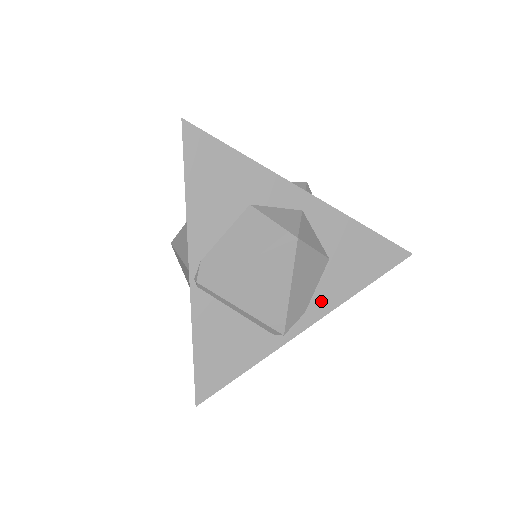
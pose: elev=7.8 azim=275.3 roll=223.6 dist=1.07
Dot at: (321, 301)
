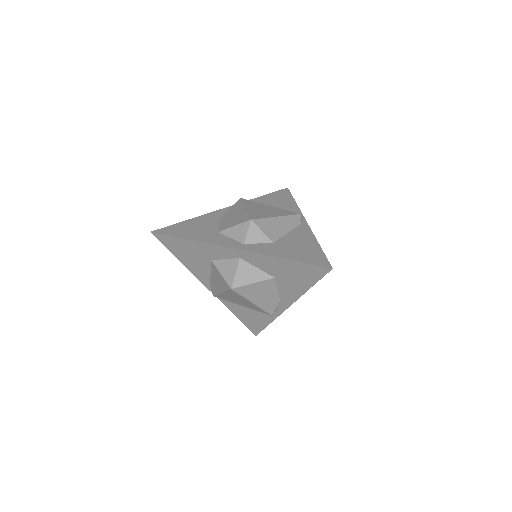
Dot at: (286, 297)
